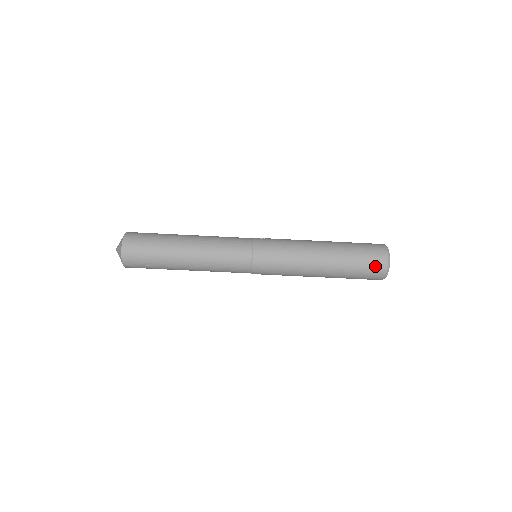
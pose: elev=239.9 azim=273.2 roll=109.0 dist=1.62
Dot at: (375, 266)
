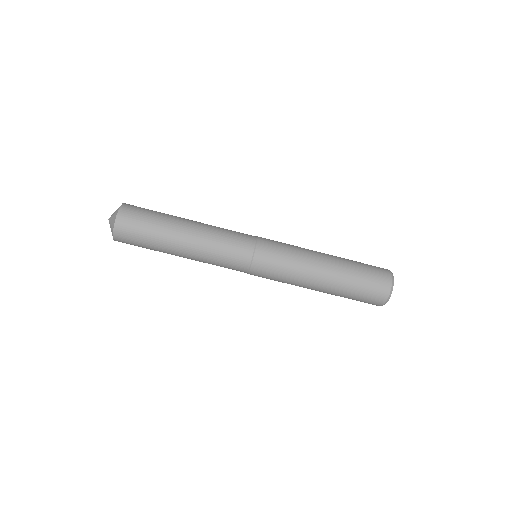
Dot at: (380, 275)
